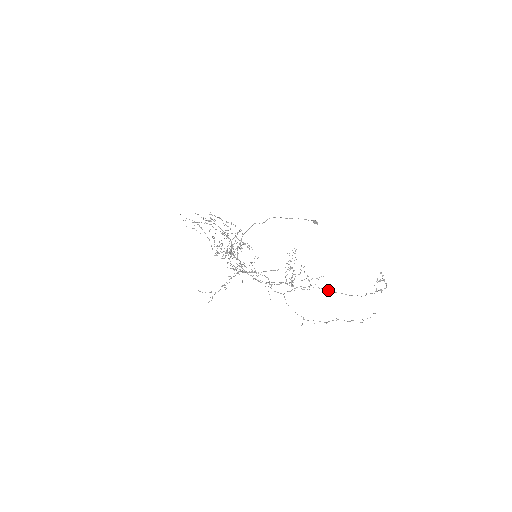
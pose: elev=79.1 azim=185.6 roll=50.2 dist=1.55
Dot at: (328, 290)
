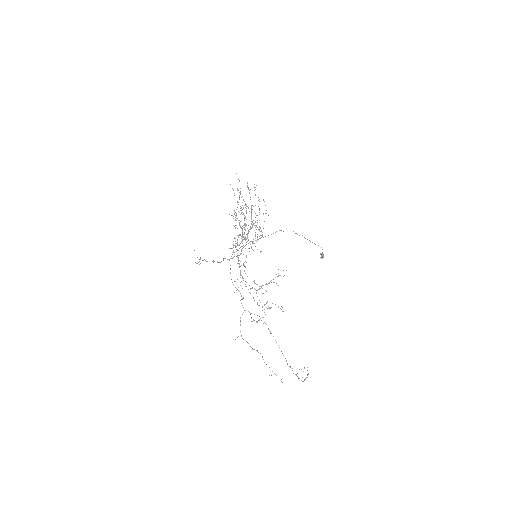
Dot at: (273, 336)
